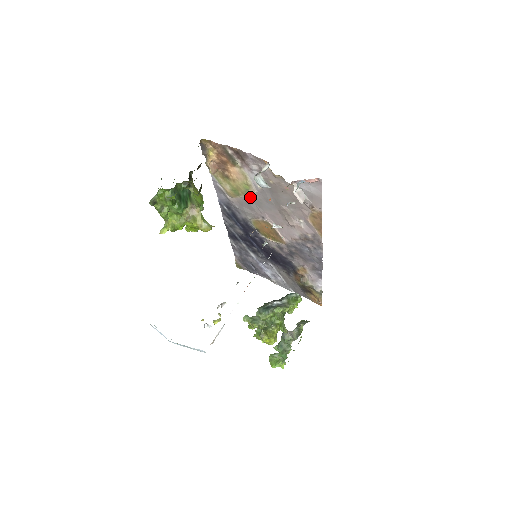
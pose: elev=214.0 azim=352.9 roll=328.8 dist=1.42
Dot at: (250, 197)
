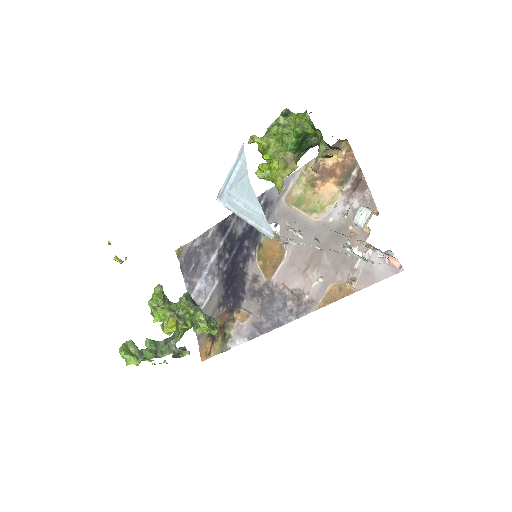
Dot at: (305, 218)
